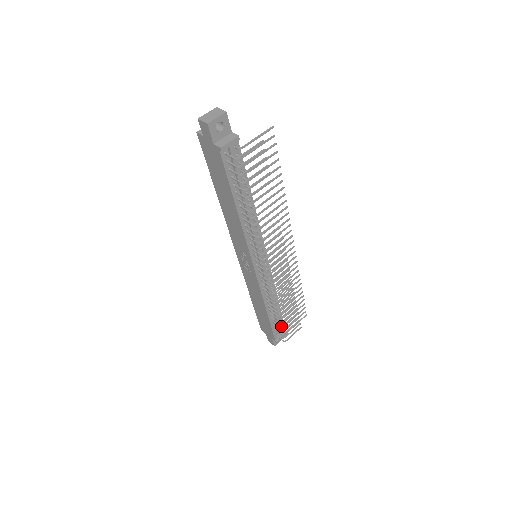
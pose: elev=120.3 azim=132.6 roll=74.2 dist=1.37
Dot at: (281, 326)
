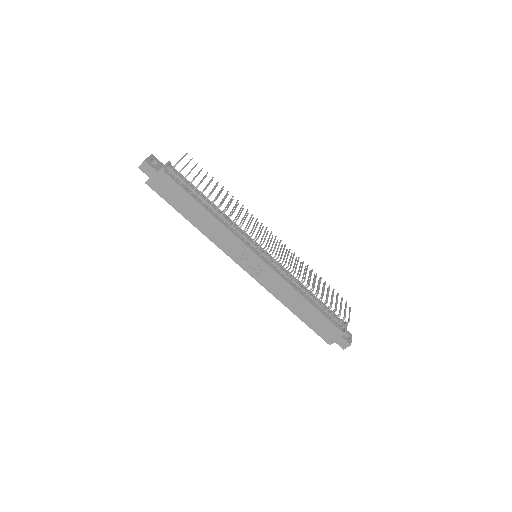
Dot at: occluded
